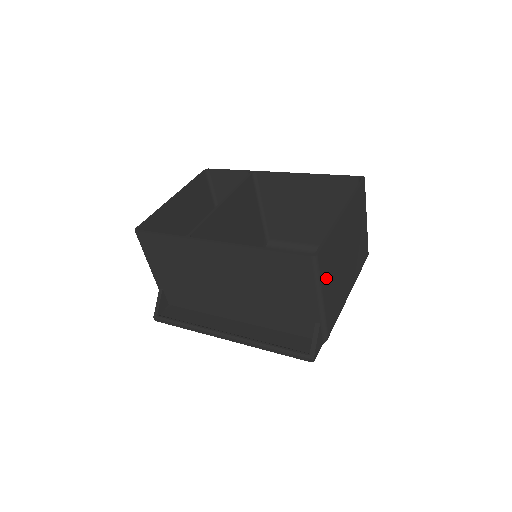
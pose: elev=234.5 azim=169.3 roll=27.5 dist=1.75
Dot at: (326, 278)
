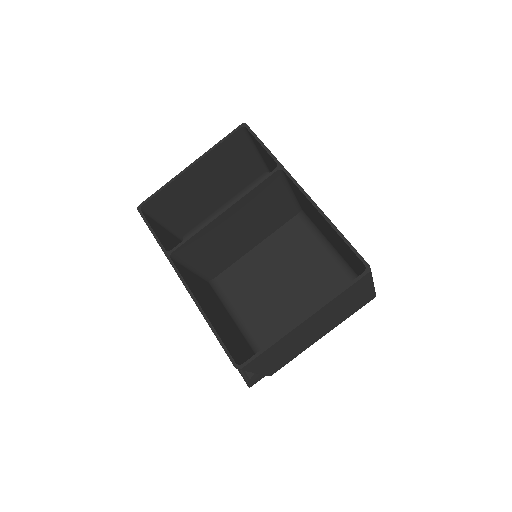
Dot at: (263, 364)
